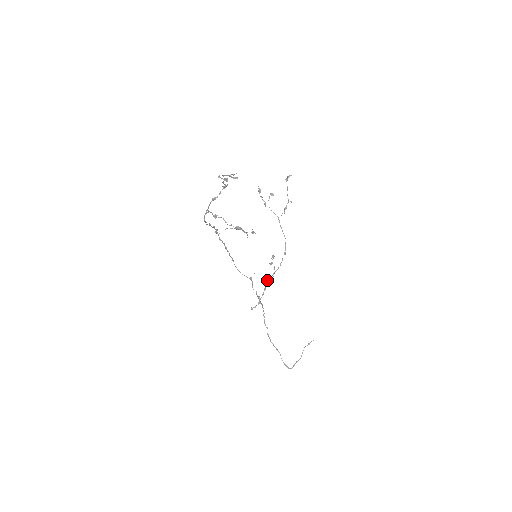
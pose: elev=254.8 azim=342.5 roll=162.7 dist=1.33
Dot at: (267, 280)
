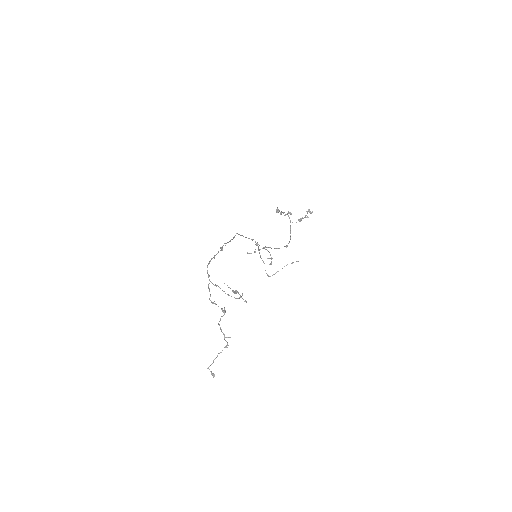
Dot at: occluded
